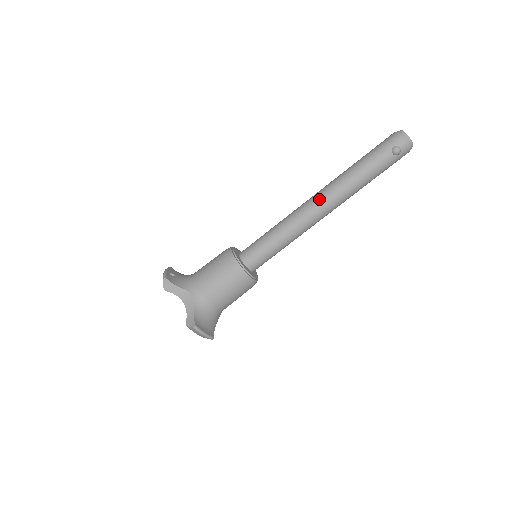
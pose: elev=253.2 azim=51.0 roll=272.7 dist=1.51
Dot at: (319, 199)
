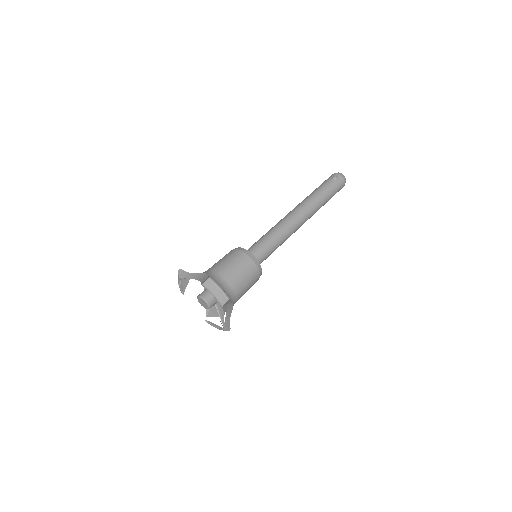
Dot at: (294, 209)
